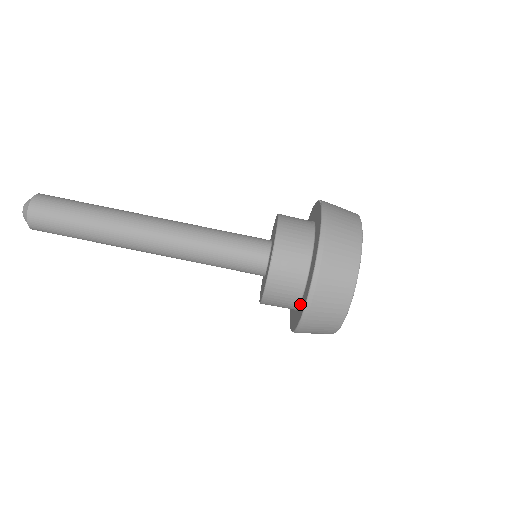
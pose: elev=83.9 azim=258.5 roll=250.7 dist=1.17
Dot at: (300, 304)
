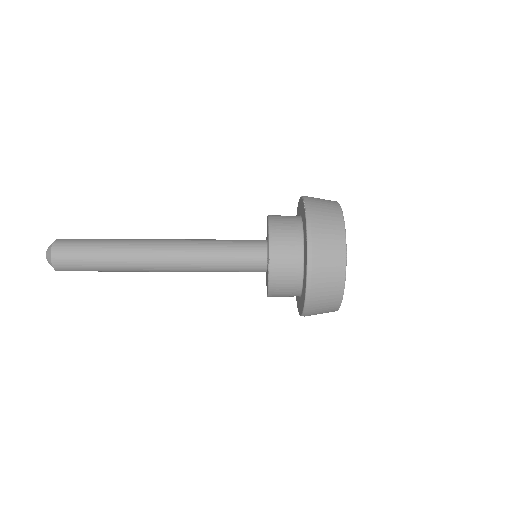
Dot at: (300, 297)
